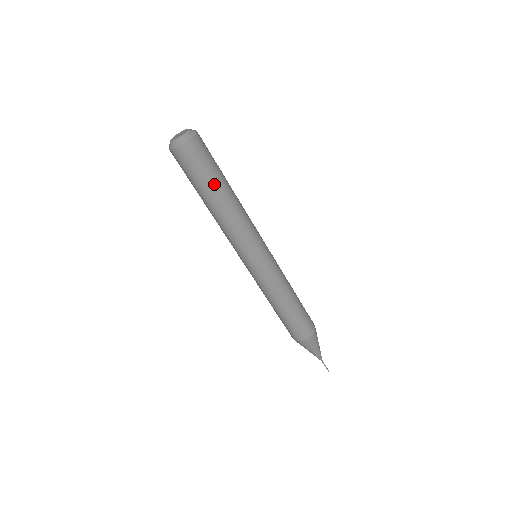
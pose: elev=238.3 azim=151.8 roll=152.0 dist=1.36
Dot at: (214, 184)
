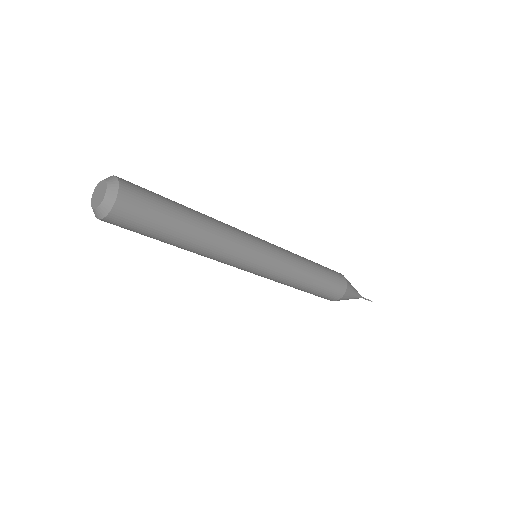
Dot at: occluded
